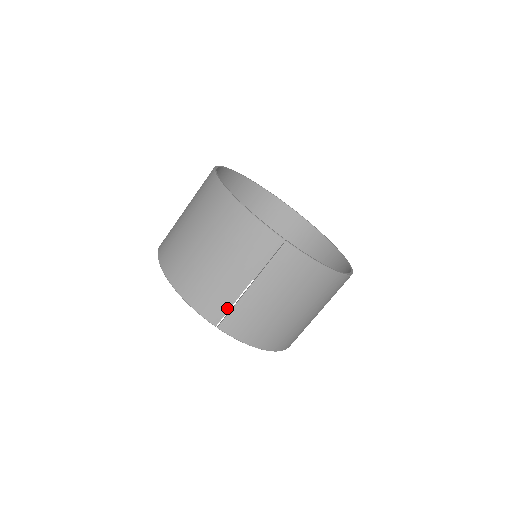
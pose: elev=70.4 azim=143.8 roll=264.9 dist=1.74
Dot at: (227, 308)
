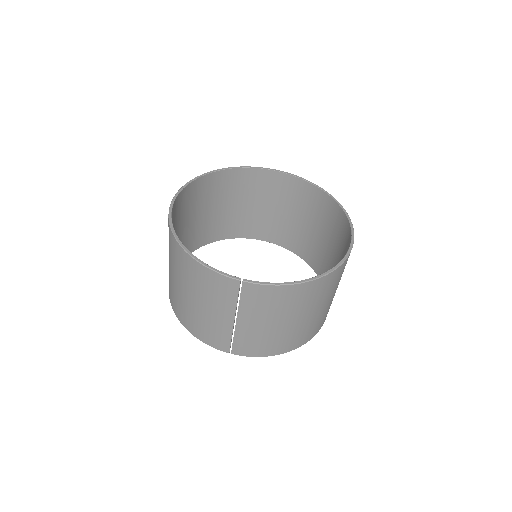
Dot at: (229, 340)
